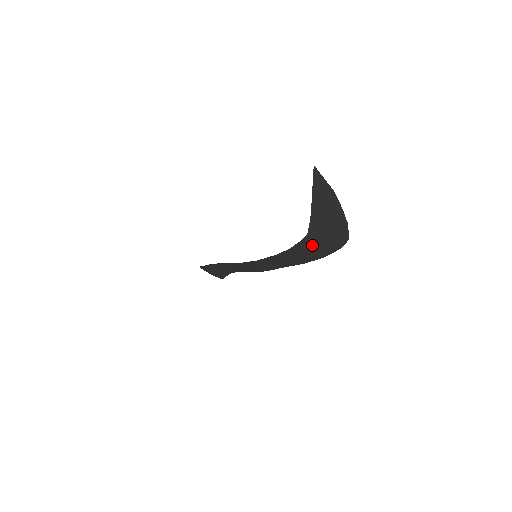
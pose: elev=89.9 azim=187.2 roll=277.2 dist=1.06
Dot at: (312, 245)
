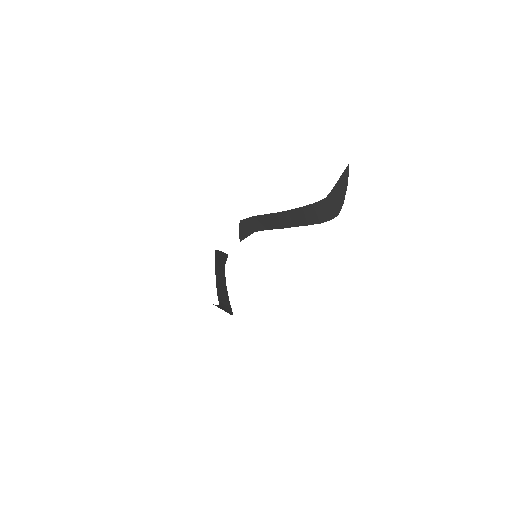
Dot at: (322, 208)
